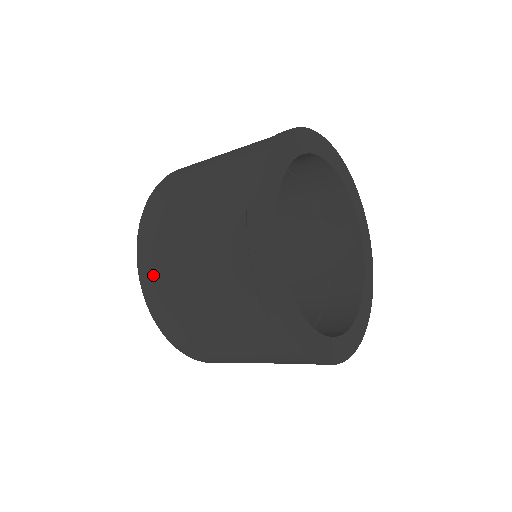
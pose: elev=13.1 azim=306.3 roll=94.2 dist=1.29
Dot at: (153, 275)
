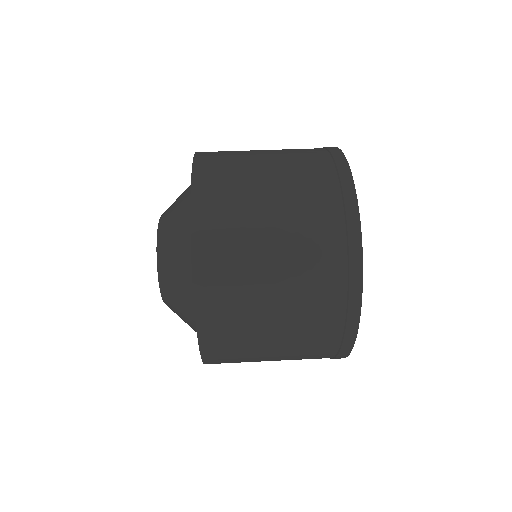
Dot at: (222, 355)
